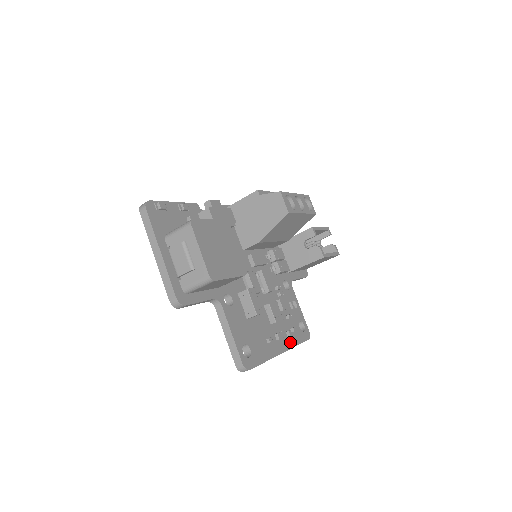
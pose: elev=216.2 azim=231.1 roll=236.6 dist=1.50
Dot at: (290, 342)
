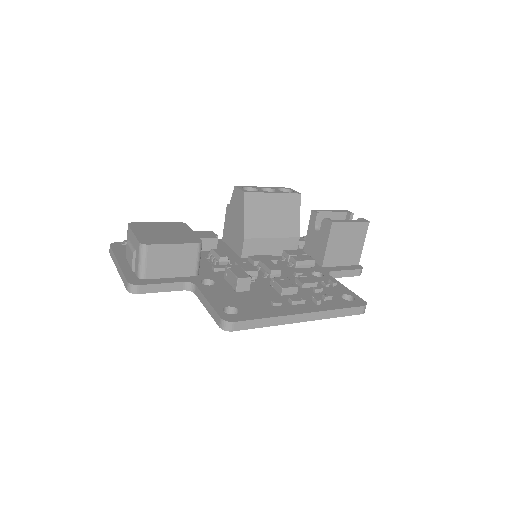
Dot at: (321, 307)
